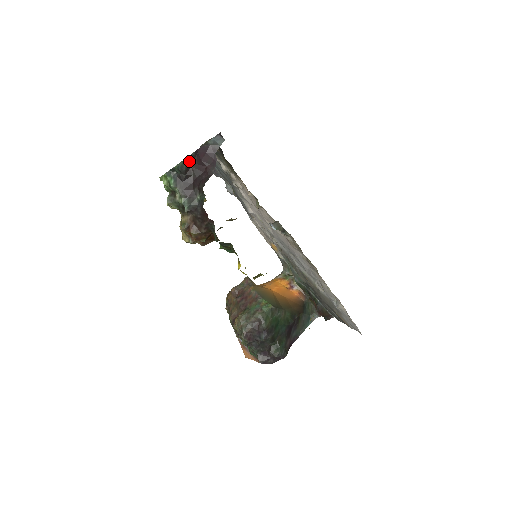
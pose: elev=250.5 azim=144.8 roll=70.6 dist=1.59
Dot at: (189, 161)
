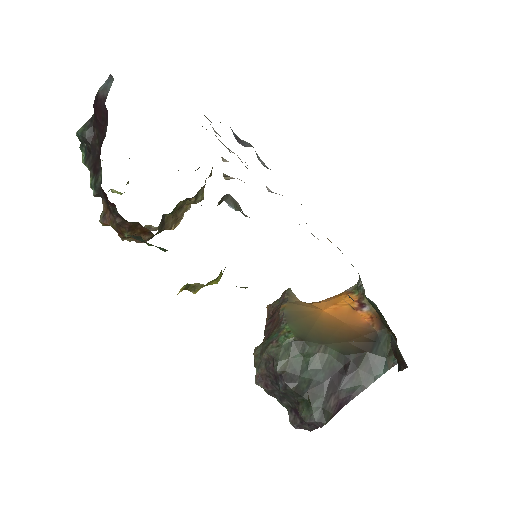
Dot at: (92, 124)
